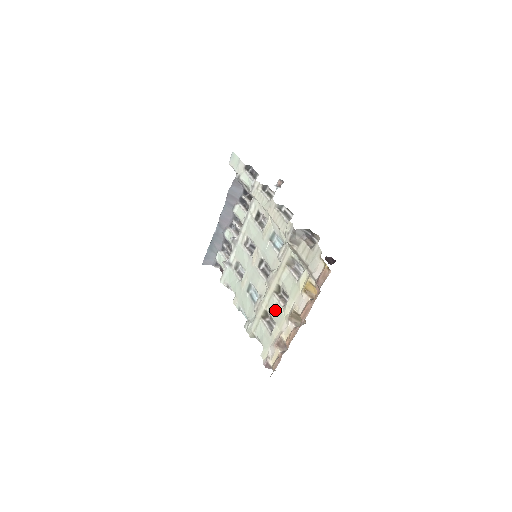
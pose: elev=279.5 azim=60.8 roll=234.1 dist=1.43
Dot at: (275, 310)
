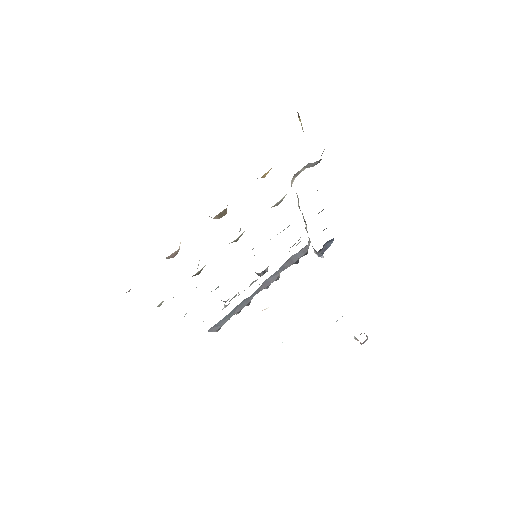
Dot at: occluded
